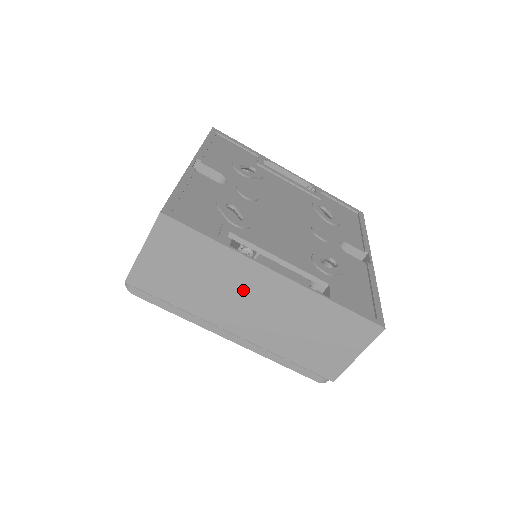
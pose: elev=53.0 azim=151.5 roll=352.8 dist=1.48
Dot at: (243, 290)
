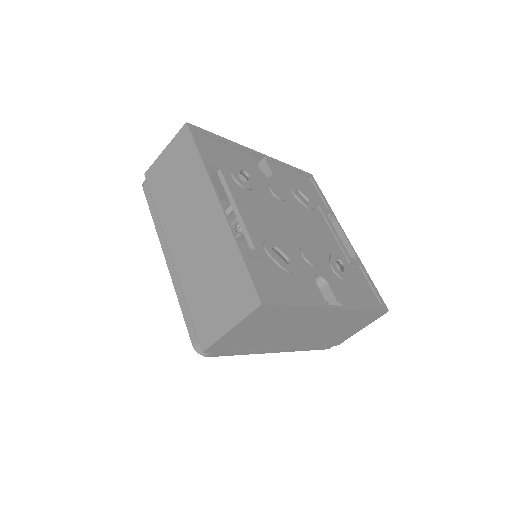
Dot at: (194, 209)
